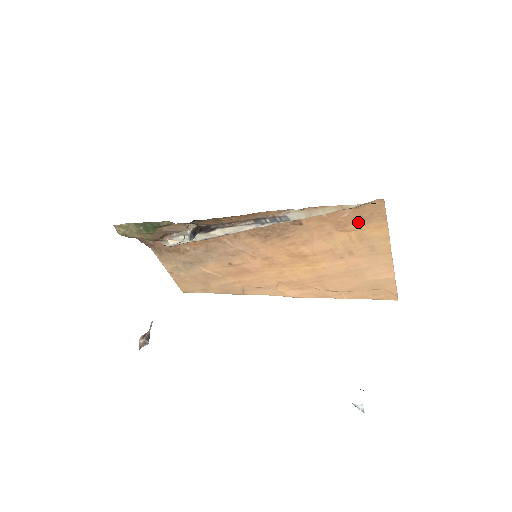
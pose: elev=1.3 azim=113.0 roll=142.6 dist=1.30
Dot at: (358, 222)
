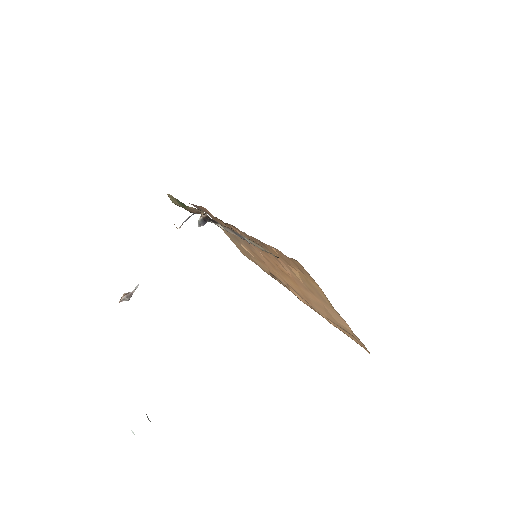
Dot at: occluded
